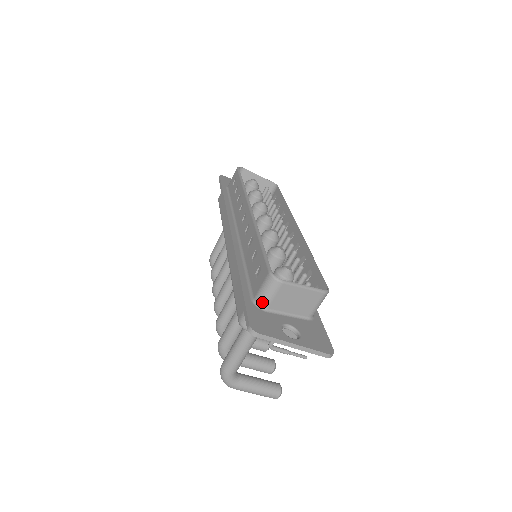
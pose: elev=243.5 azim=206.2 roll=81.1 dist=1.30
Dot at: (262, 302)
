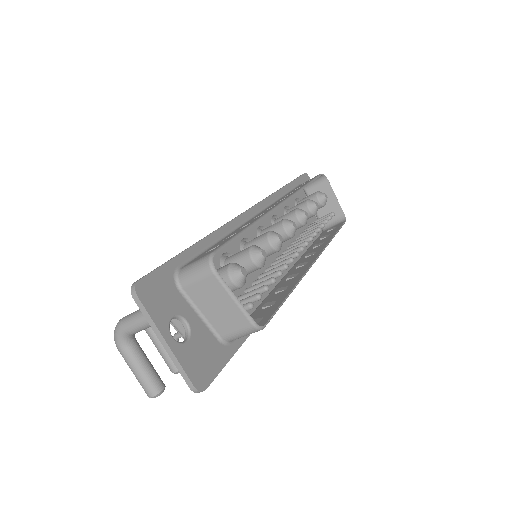
Dot at: (182, 277)
